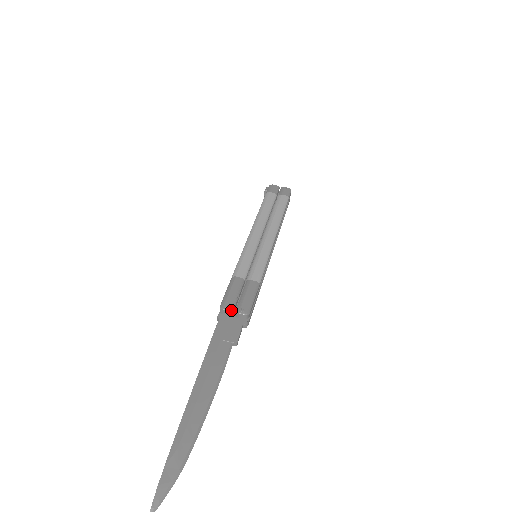
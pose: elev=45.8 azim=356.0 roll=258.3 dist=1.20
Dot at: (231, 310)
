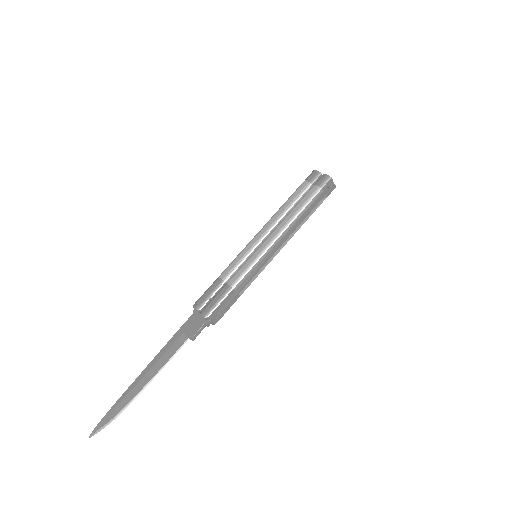
Dot at: (198, 310)
